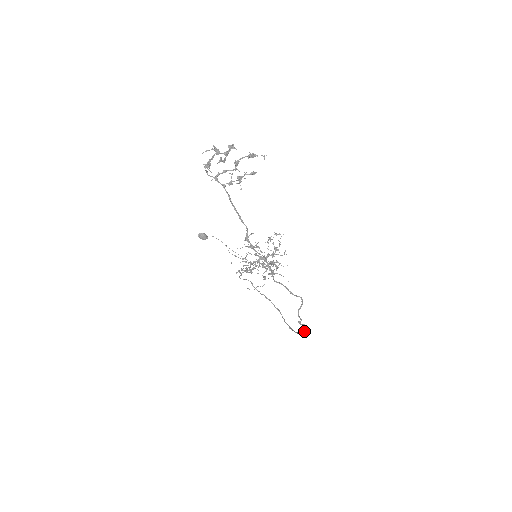
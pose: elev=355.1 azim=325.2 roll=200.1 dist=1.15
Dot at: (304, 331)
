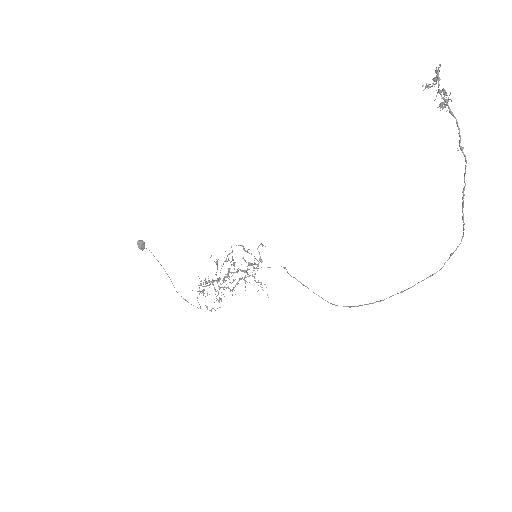
Dot at: (433, 274)
